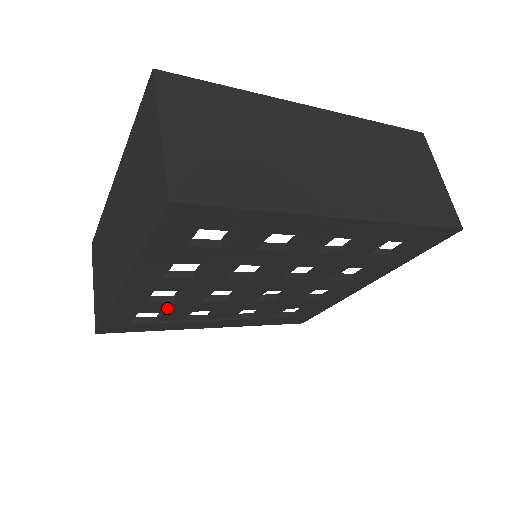
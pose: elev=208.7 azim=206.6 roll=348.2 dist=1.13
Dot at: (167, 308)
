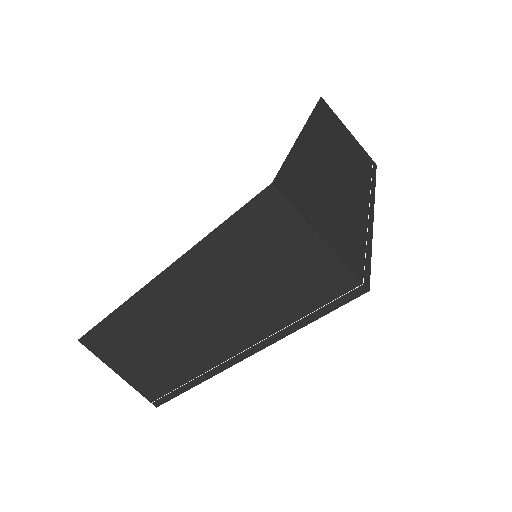
Dot at: occluded
